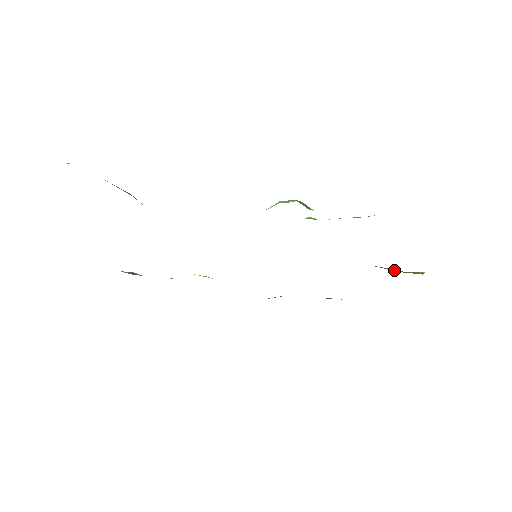
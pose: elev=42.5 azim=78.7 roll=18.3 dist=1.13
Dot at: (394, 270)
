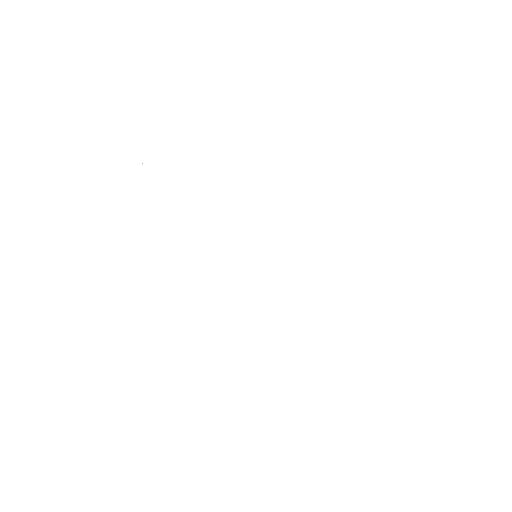
Dot at: occluded
